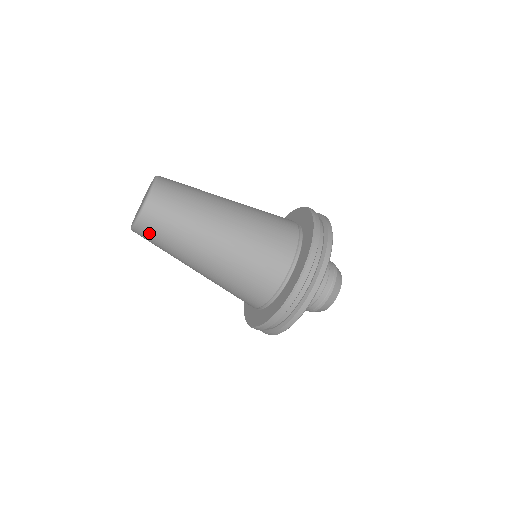
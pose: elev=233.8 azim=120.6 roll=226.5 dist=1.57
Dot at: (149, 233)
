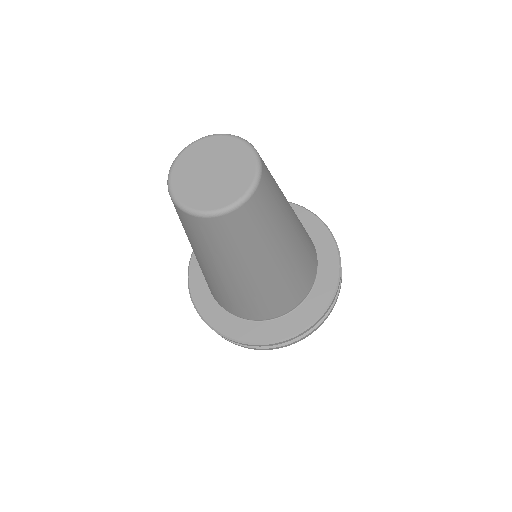
Dot at: (196, 228)
